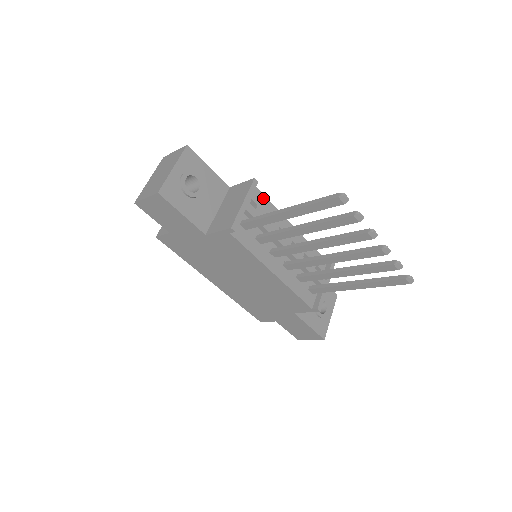
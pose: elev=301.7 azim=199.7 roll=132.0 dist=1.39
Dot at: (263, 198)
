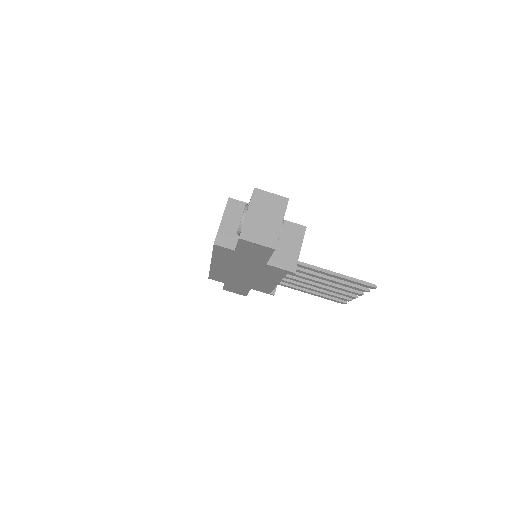
Dot at: occluded
